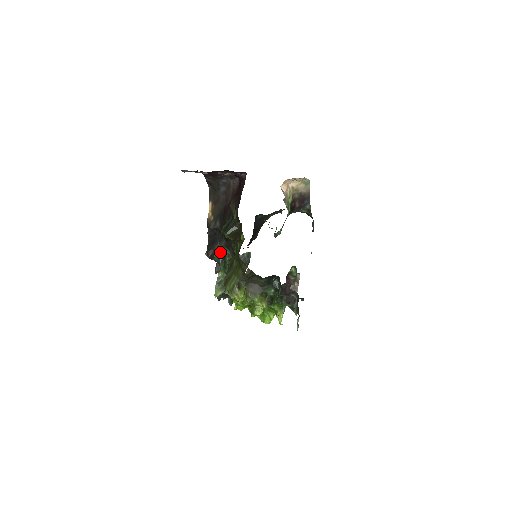
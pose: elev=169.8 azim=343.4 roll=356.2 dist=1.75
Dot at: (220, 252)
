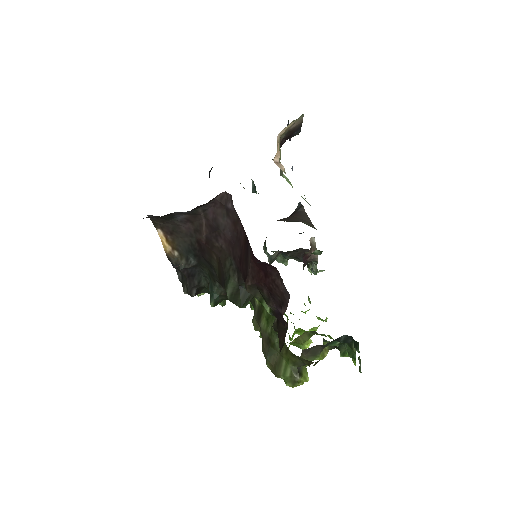
Dot at: (219, 301)
